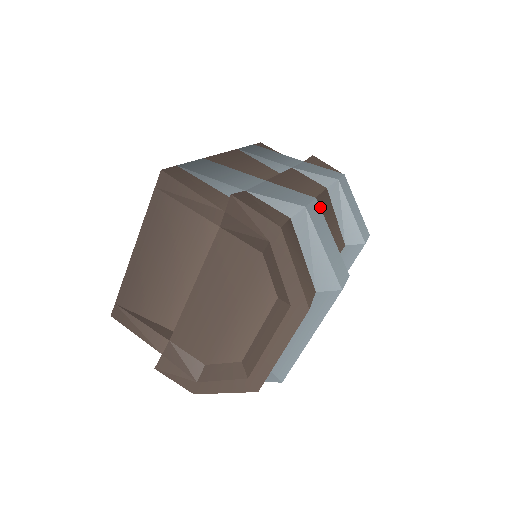
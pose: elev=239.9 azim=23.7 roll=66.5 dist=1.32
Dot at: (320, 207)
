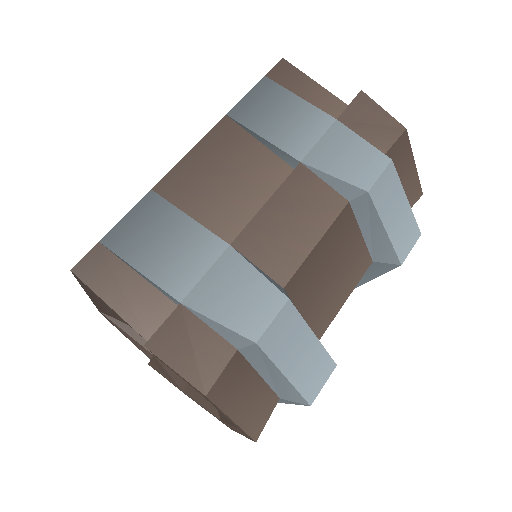
Dot at: (321, 256)
